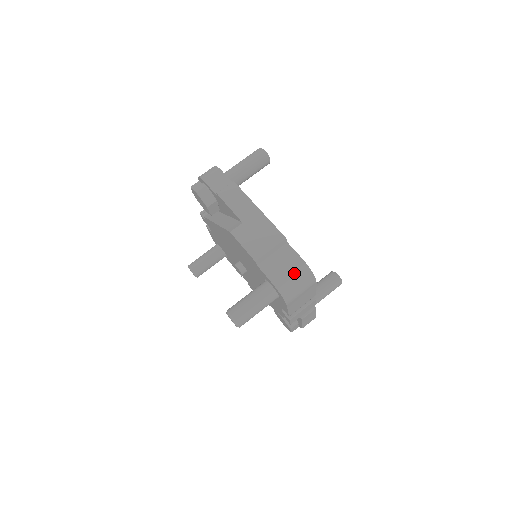
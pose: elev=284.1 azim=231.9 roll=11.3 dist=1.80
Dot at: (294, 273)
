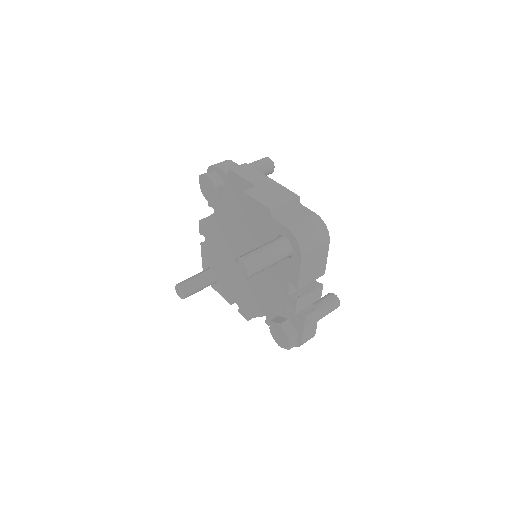
Dot at: (309, 224)
